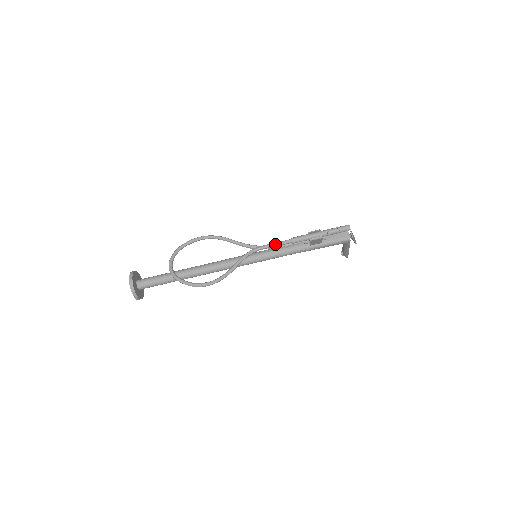
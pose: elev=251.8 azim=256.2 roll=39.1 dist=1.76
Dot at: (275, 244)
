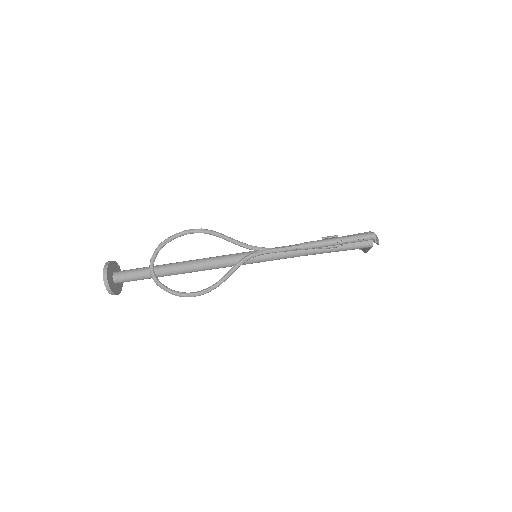
Dot at: (280, 250)
